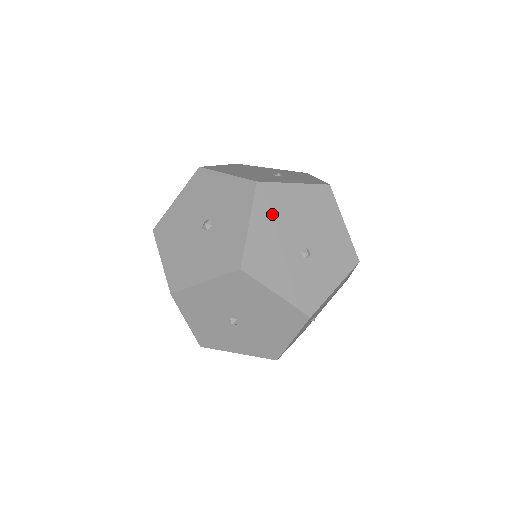
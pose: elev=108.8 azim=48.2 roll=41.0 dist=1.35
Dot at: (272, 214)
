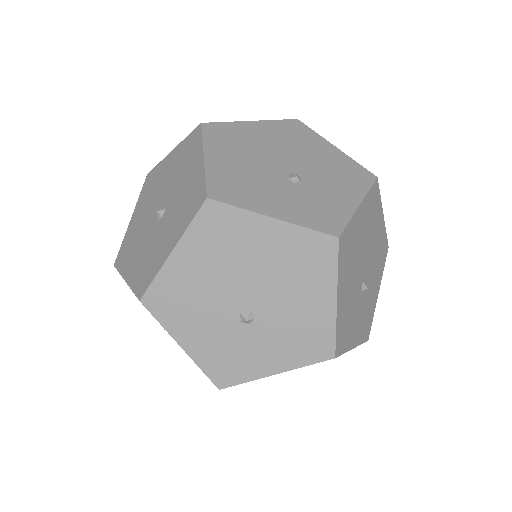
Dot at: (214, 249)
